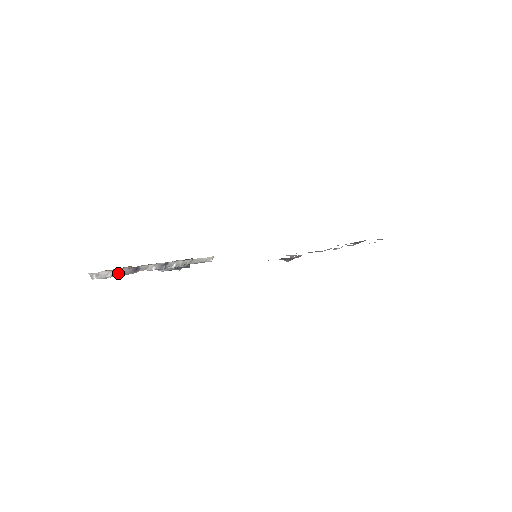
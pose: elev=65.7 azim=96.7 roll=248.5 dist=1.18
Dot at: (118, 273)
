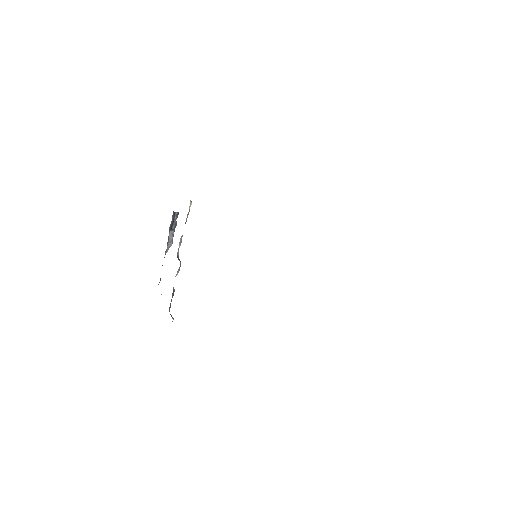
Dot at: (170, 306)
